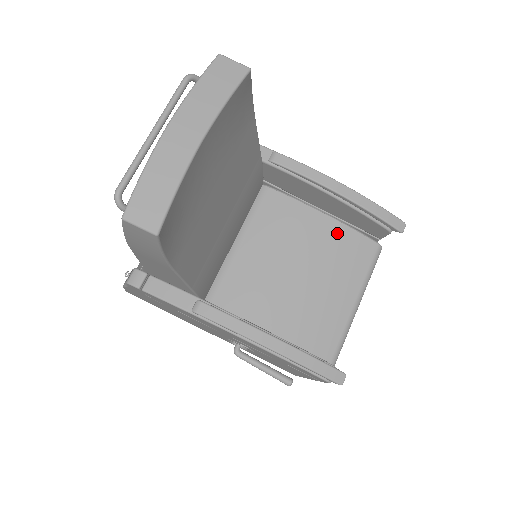
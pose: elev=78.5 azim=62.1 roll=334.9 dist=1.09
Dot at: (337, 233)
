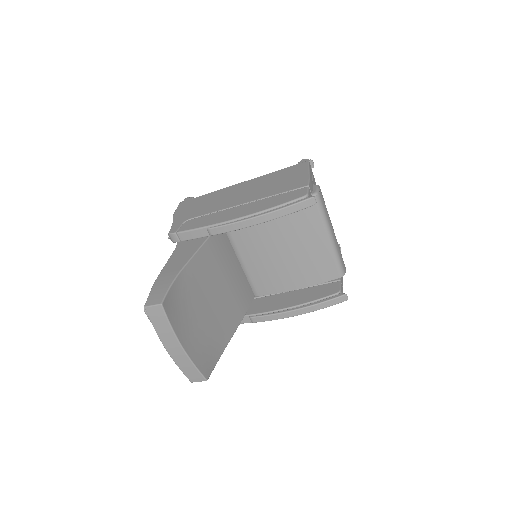
Dot at: (283, 216)
